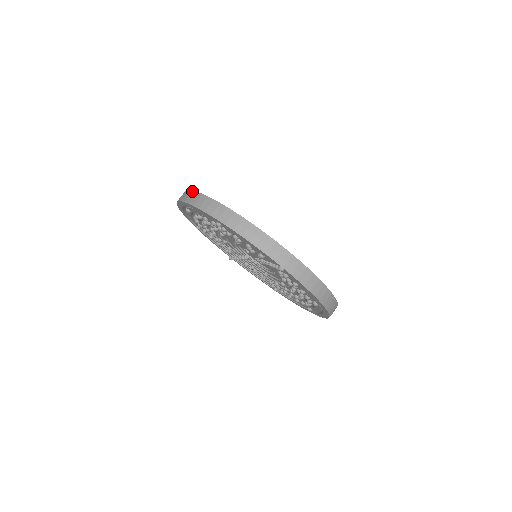
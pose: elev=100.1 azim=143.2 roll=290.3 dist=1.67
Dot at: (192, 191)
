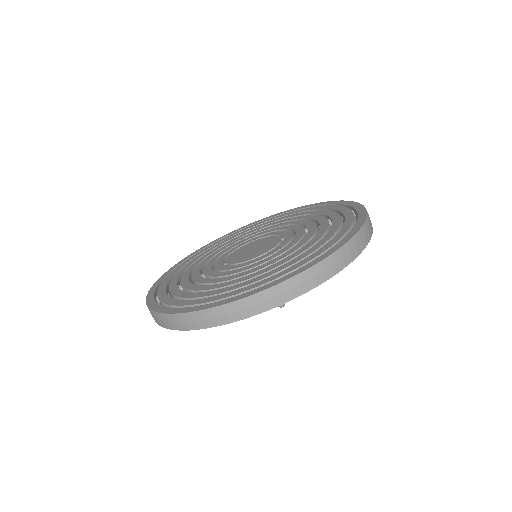
Dot at: occluded
